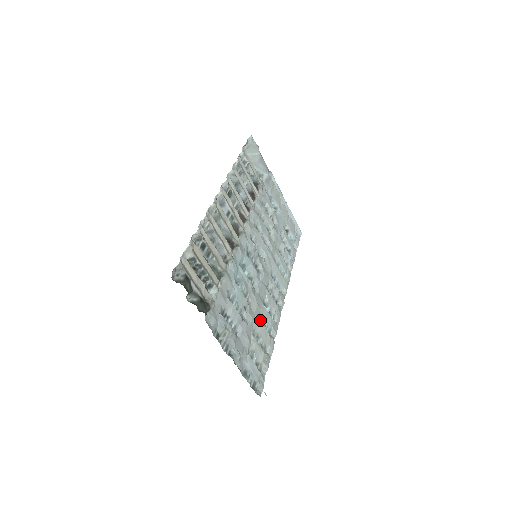
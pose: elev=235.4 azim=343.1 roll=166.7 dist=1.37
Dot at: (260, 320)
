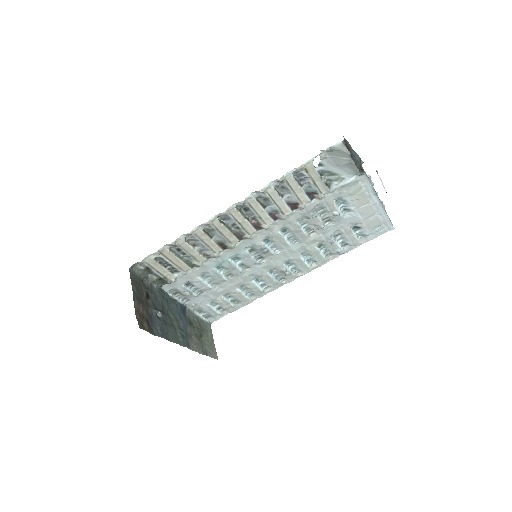
Dot at: (243, 288)
